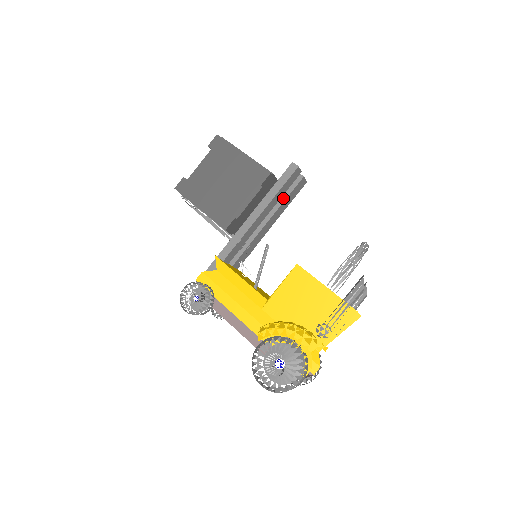
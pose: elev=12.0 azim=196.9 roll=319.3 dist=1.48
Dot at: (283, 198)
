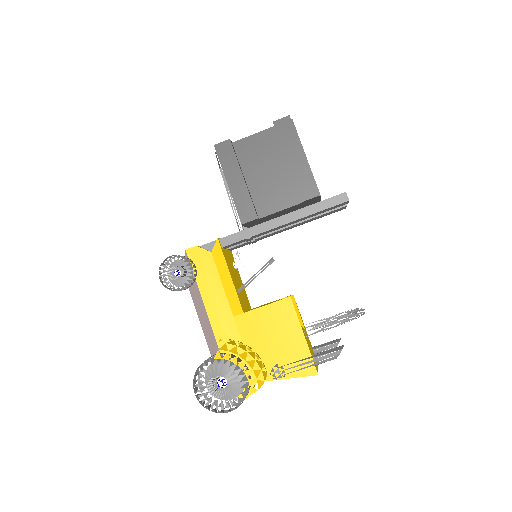
Dot at: occluded
